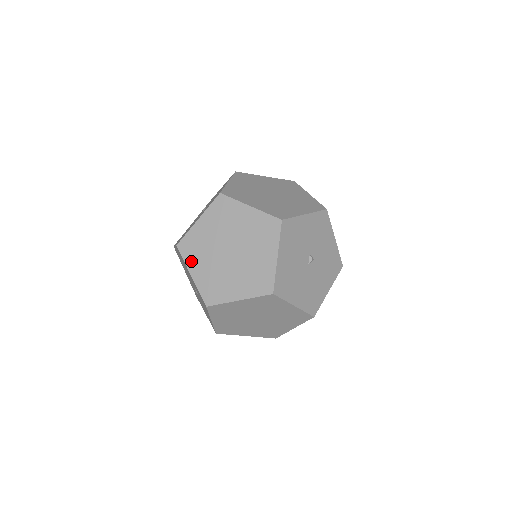
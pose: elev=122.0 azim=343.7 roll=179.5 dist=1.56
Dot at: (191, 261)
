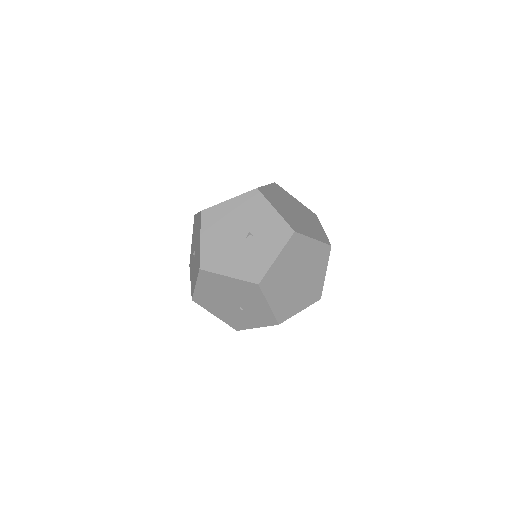
Dot at: (270, 294)
